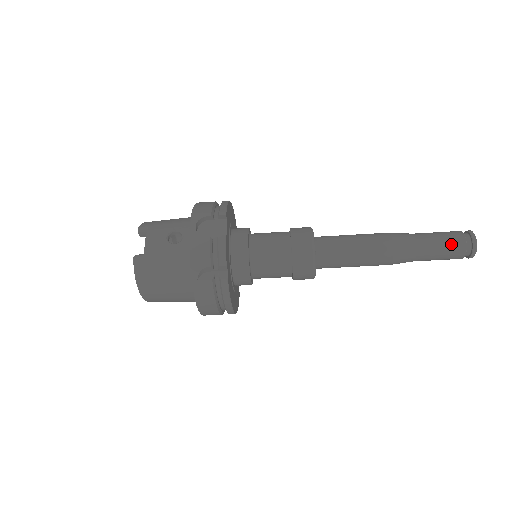
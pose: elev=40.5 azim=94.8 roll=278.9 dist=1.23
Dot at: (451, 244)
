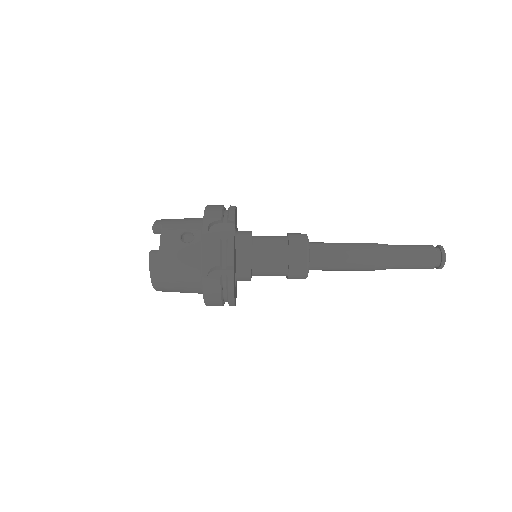
Dot at: (424, 257)
